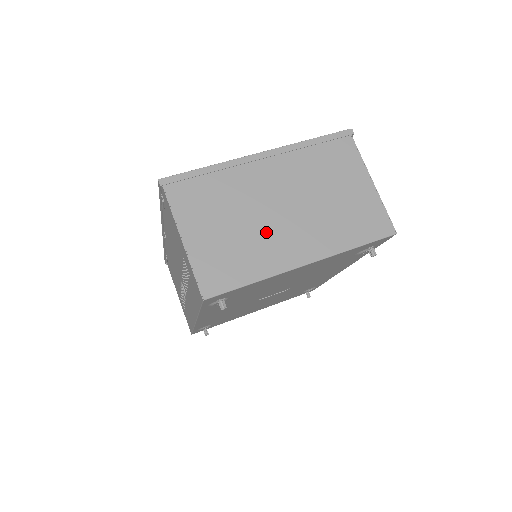
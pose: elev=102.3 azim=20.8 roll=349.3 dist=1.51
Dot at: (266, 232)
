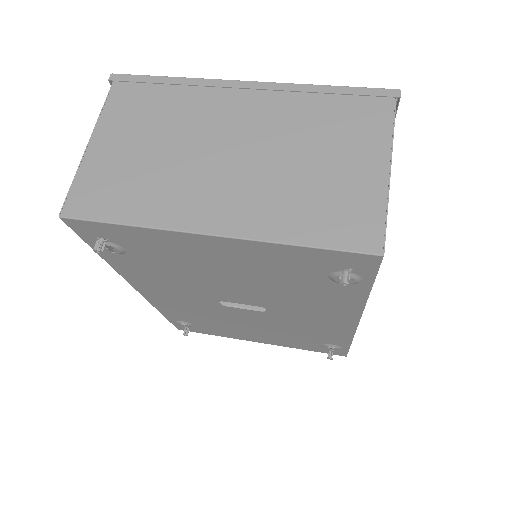
Dot at: (188, 173)
